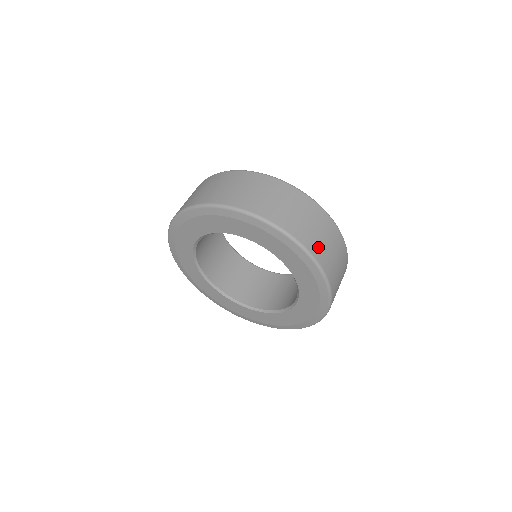
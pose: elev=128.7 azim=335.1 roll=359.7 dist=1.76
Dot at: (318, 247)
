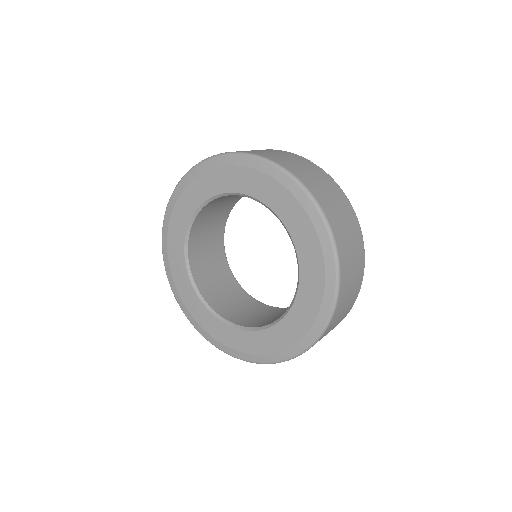
Dot at: (306, 178)
